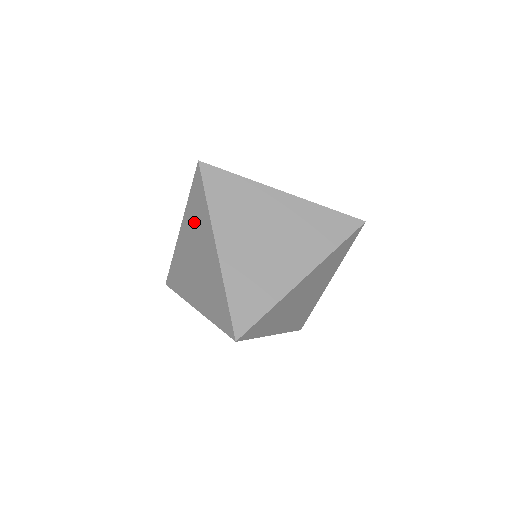
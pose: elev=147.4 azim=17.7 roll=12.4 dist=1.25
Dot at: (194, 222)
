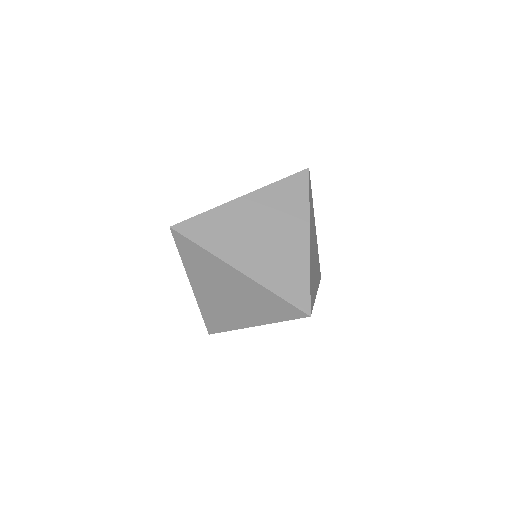
Dot at: (202, 271)
